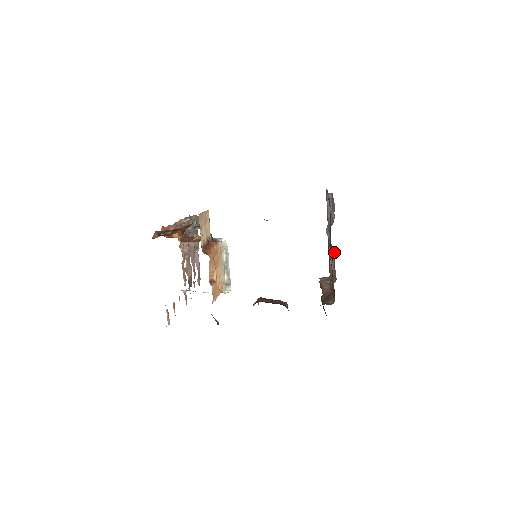
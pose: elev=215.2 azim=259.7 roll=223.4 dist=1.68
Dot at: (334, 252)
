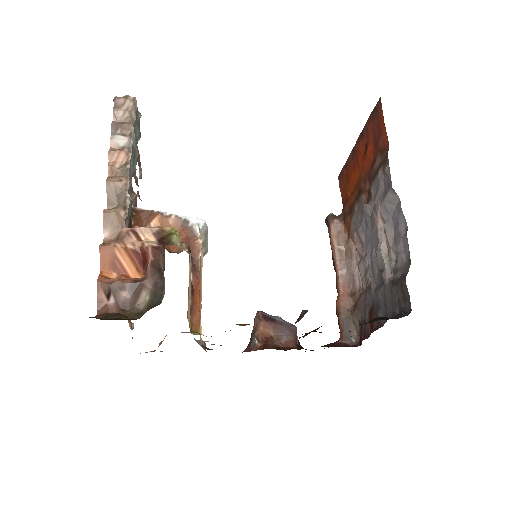
Dot at: occluded
